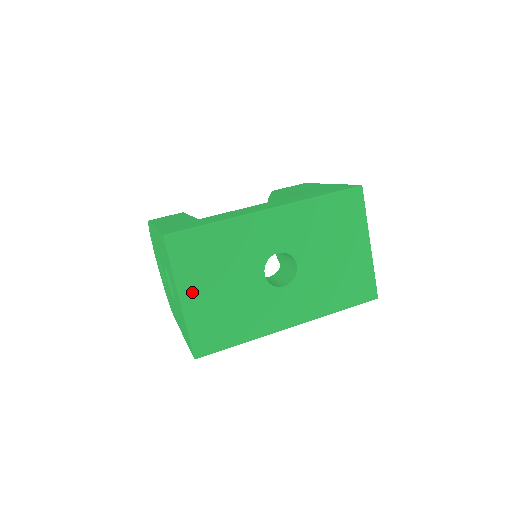
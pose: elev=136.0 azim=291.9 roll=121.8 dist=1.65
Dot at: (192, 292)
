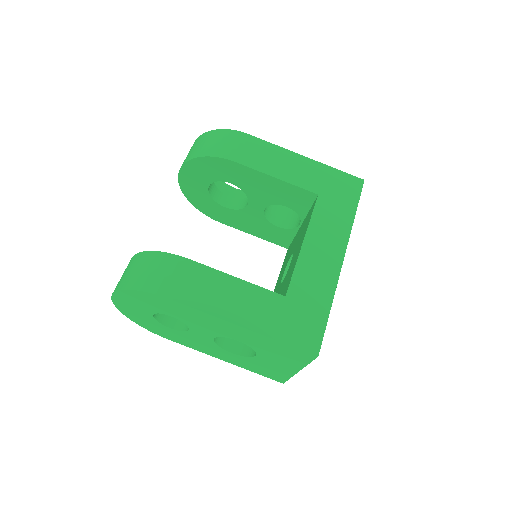
Dot at: occluded
